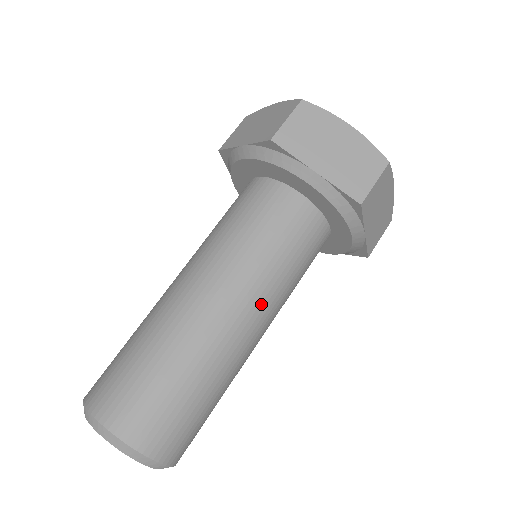
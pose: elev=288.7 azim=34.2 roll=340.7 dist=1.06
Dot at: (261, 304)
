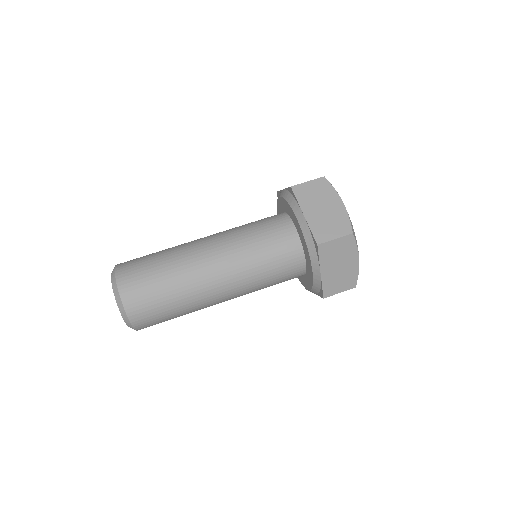
Dot at: (232, 271)
